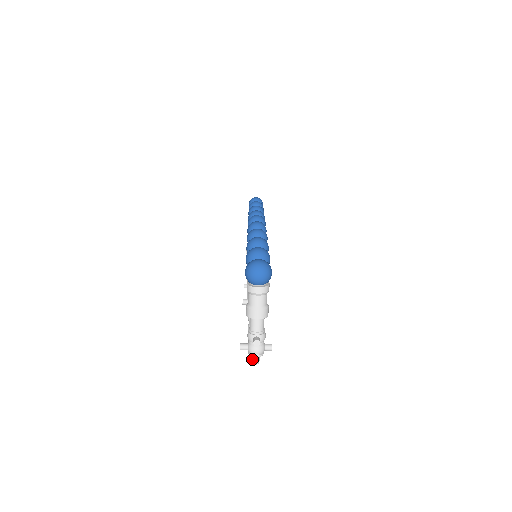
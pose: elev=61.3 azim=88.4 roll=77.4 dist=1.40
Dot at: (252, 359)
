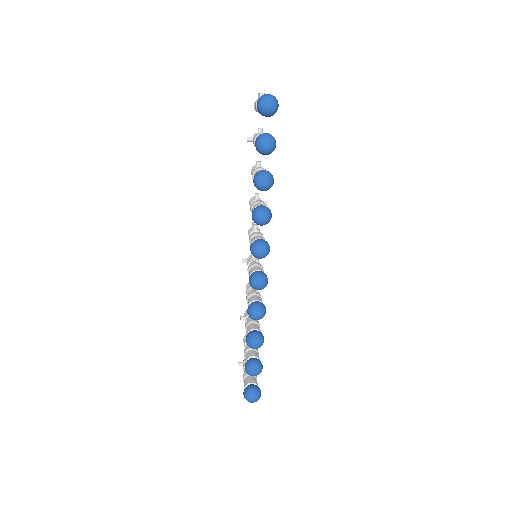
Dot at: occluded
